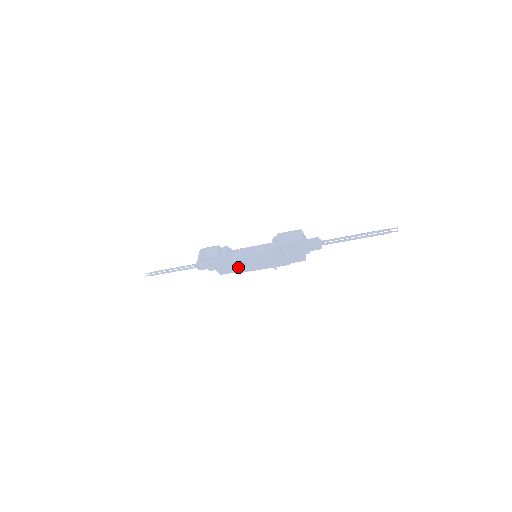
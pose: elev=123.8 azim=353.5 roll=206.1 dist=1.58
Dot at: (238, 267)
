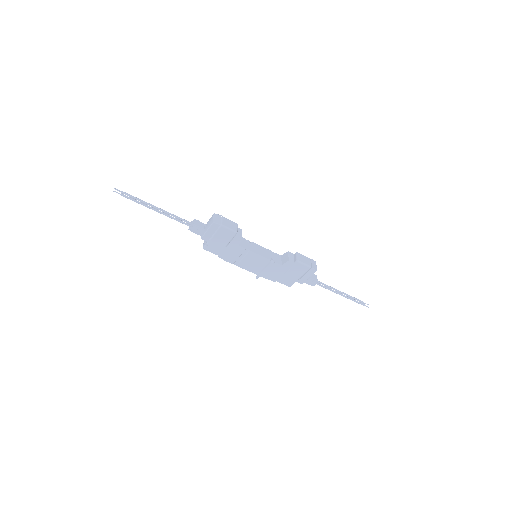
Dot at: (232, 254)
